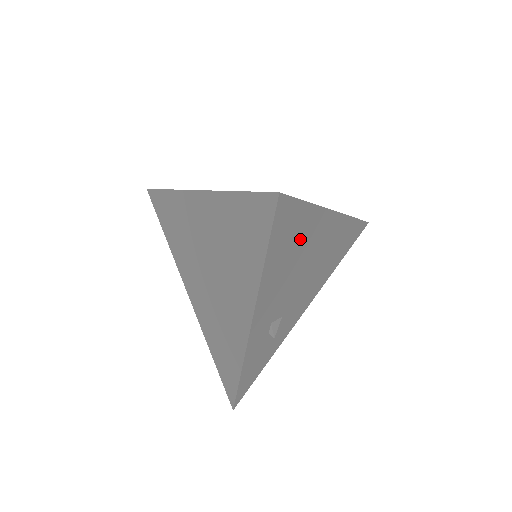
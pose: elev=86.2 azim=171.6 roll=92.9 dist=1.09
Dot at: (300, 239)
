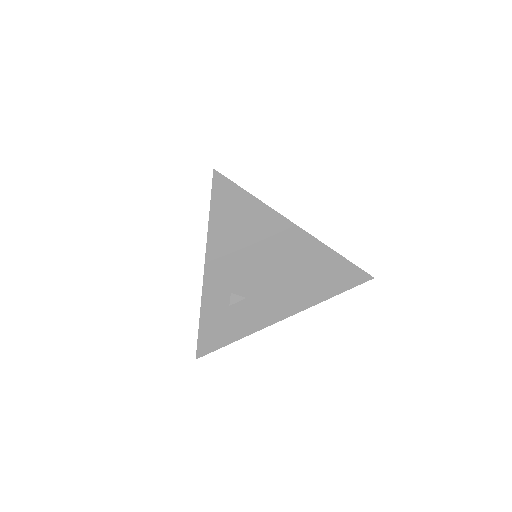
Dot at: (252, 226)
